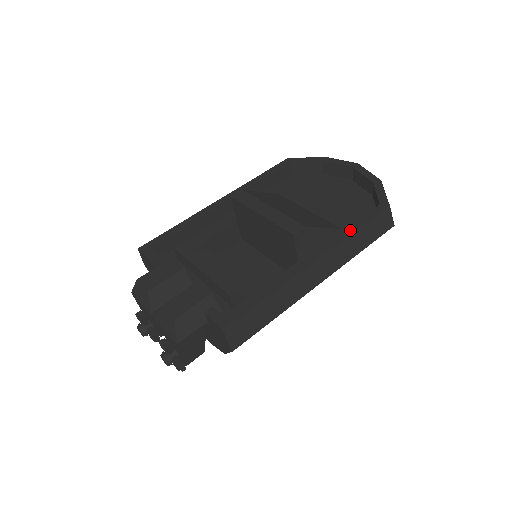
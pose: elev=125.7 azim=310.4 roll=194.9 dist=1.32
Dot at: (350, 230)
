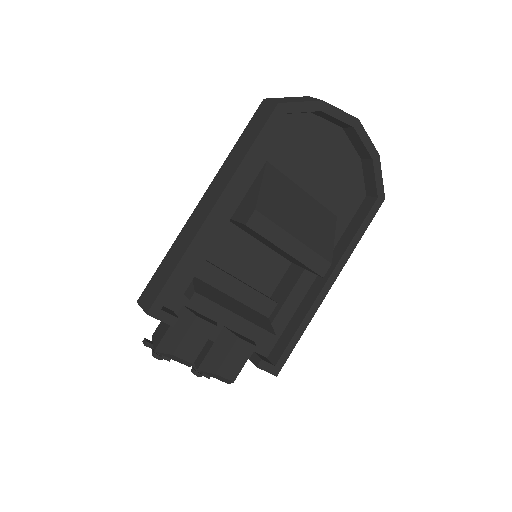
Dot at: (356, 241)
